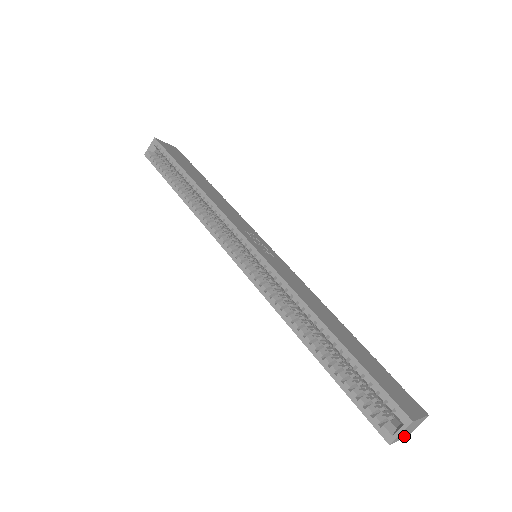
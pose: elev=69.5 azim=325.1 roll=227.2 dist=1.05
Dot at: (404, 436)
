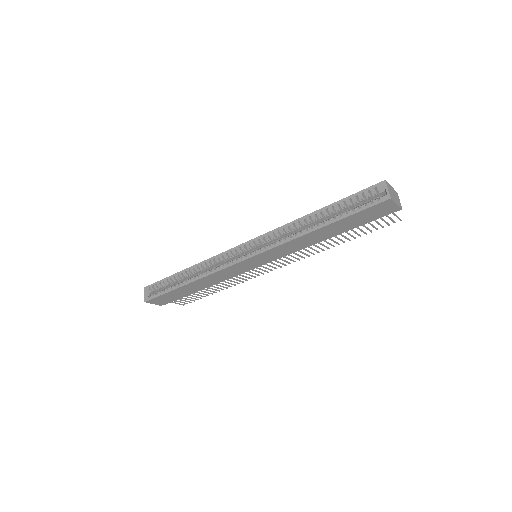
Dot at: (398, 204)
